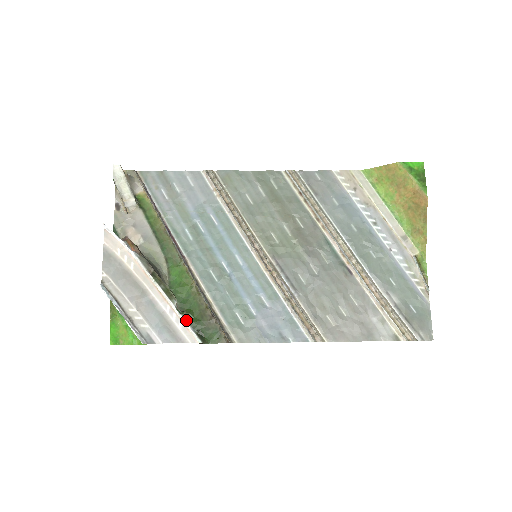
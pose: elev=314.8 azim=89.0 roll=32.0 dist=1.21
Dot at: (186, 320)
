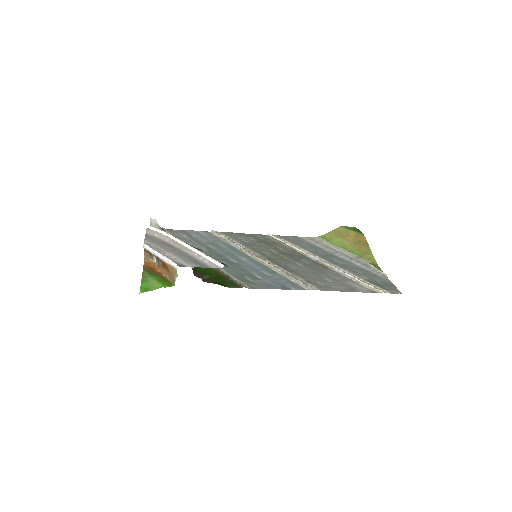
Dot at: (206, 278)
